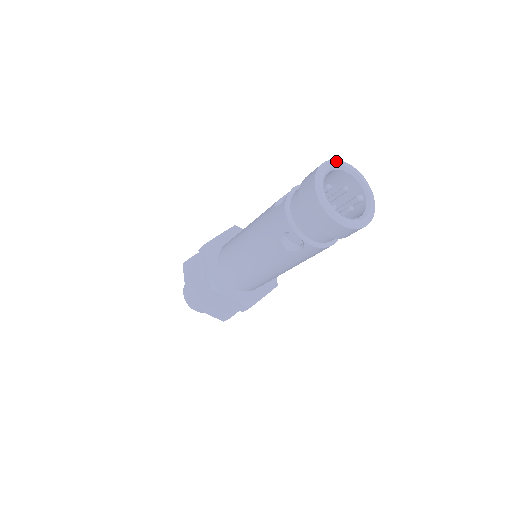
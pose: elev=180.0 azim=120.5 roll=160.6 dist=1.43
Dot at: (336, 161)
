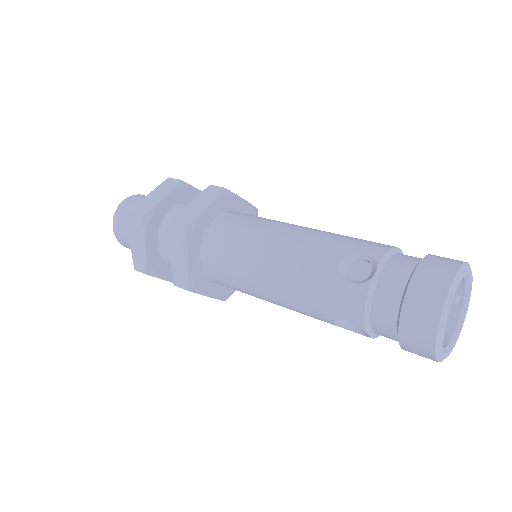
Dot at: (463, 270)
